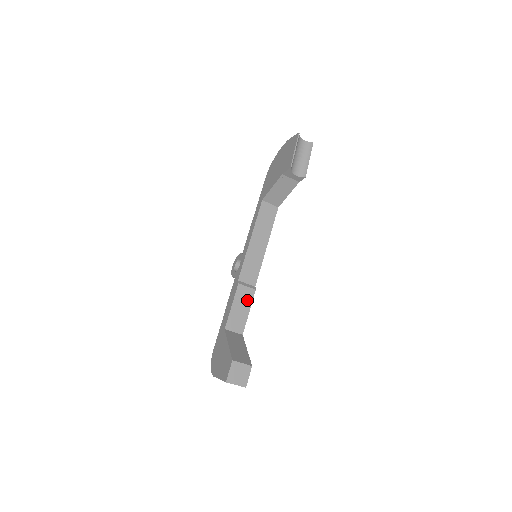
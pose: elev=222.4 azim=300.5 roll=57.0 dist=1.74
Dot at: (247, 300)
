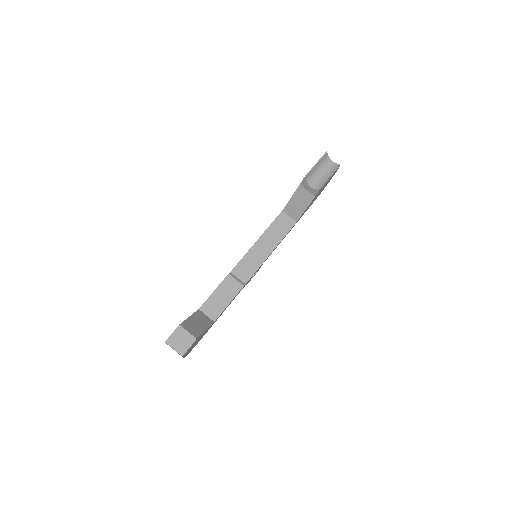
Dot at: (231, 292)
